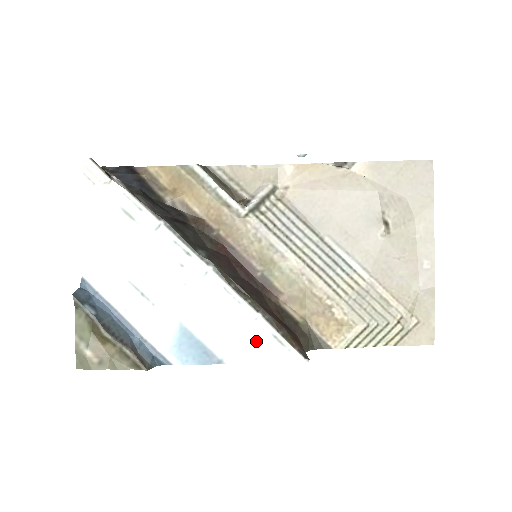
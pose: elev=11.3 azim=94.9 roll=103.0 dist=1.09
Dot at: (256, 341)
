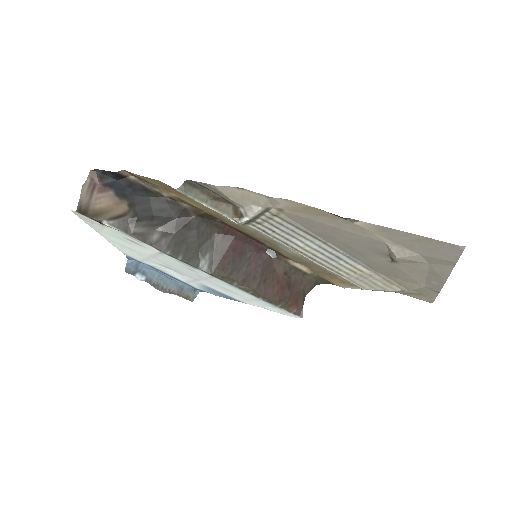
Dot at: (261, 304)
